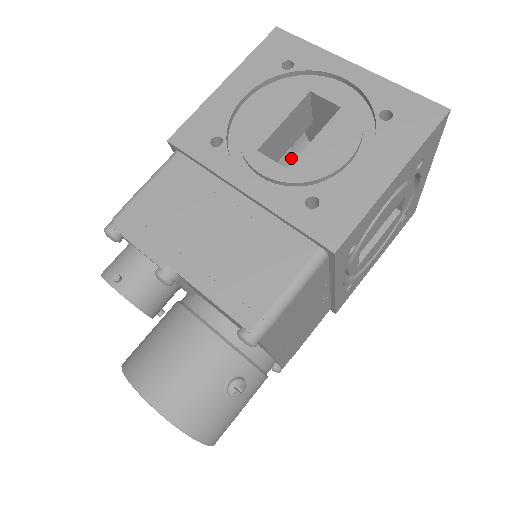
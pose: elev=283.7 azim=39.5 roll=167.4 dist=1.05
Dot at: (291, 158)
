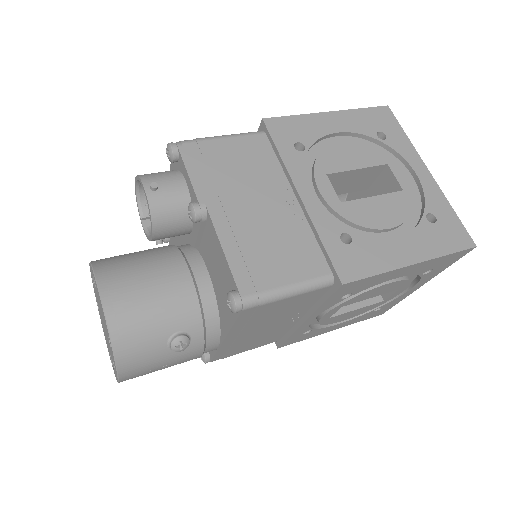
Dot at: occluded
